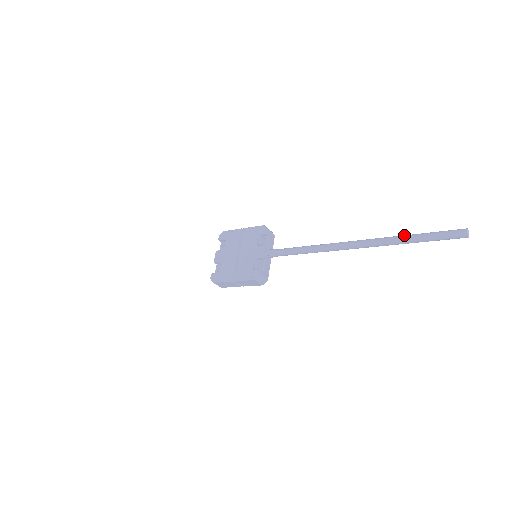
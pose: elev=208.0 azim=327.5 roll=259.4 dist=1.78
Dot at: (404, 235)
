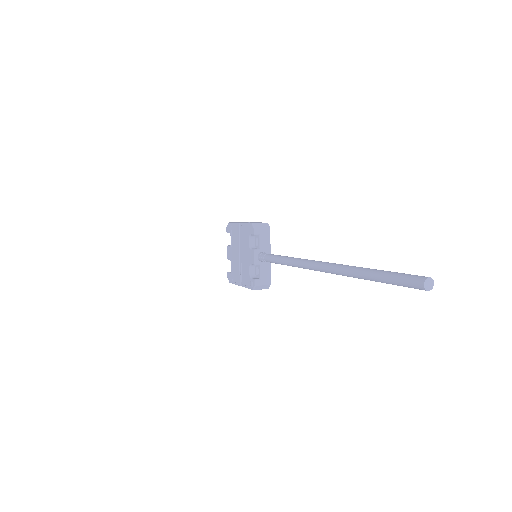
Dot at: (362, 270)
